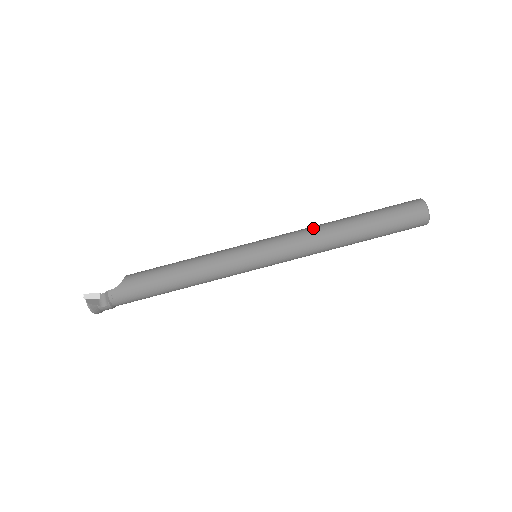
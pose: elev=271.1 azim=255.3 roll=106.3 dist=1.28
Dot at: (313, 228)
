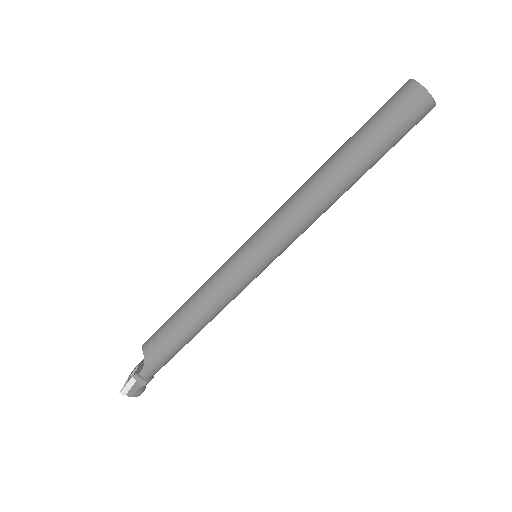
Dot at: (302, 197)
